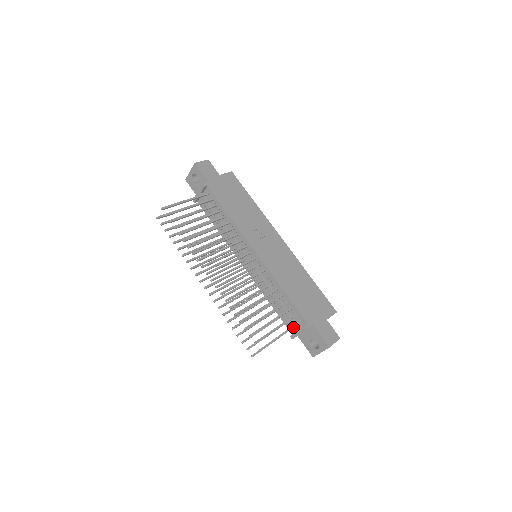
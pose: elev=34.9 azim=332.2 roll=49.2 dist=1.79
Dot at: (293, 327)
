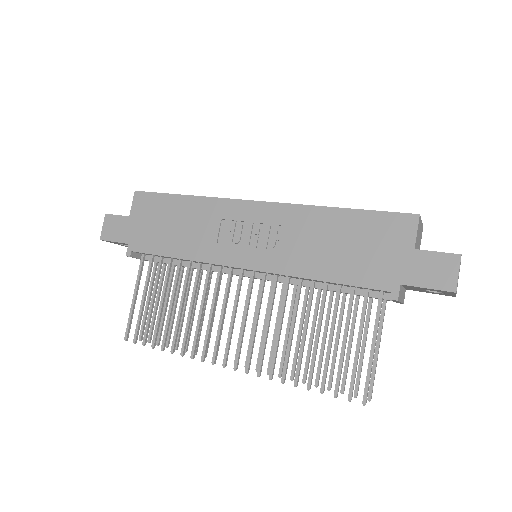
Dot at: (378, 316)
